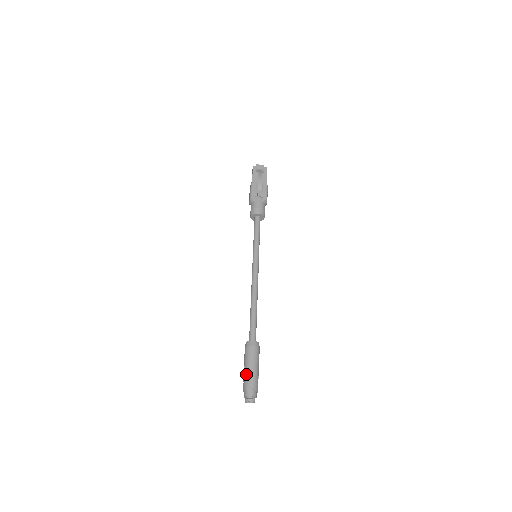
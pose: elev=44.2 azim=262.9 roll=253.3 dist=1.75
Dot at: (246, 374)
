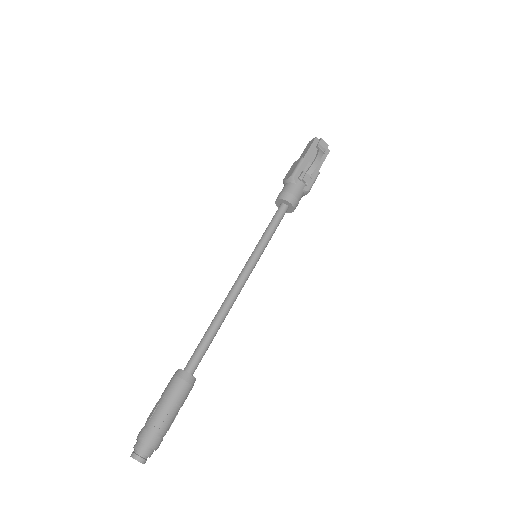
Dot at: (155, 418)
